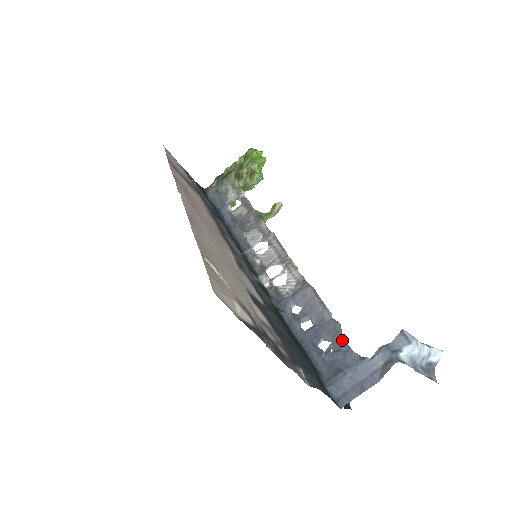
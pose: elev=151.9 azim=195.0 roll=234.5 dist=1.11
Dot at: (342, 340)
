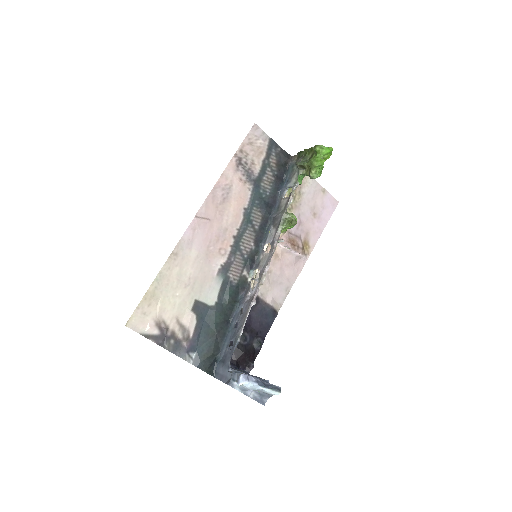
Dot at: (233, 350)
